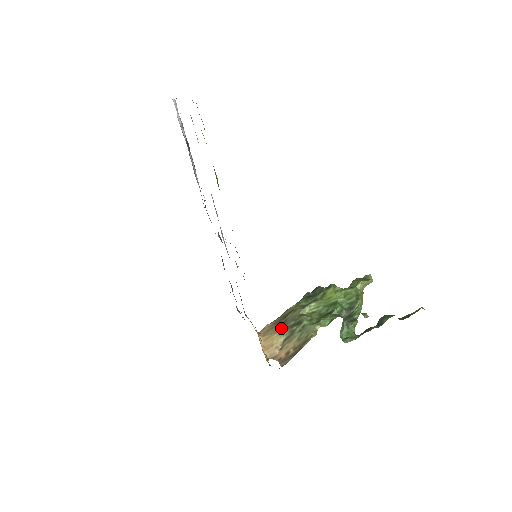
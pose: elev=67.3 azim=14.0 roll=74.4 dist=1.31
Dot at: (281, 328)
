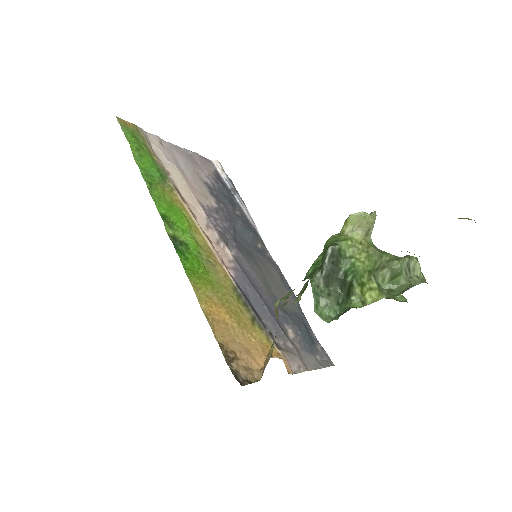
Dot at: occluded
